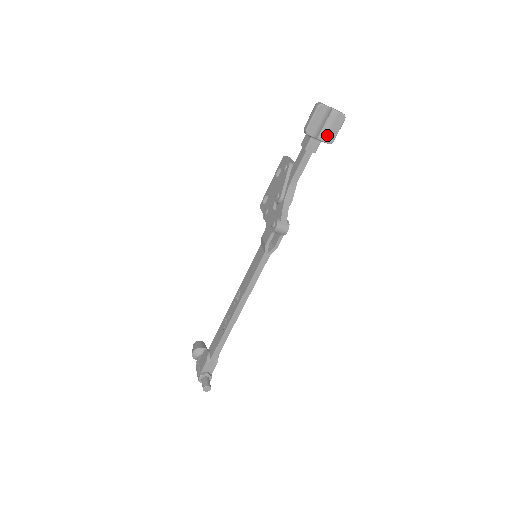
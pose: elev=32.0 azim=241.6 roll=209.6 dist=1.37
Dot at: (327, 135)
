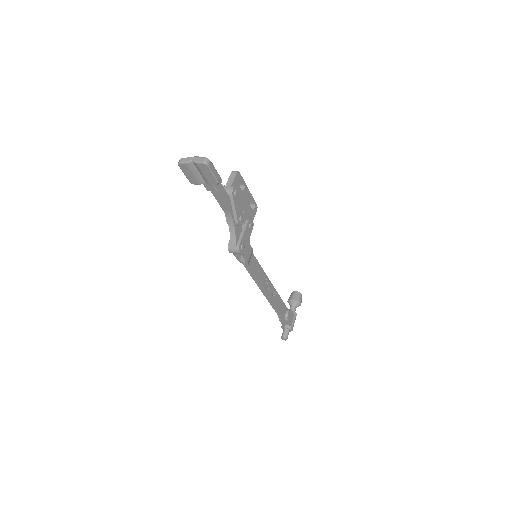
Dot at: (208, 180)
